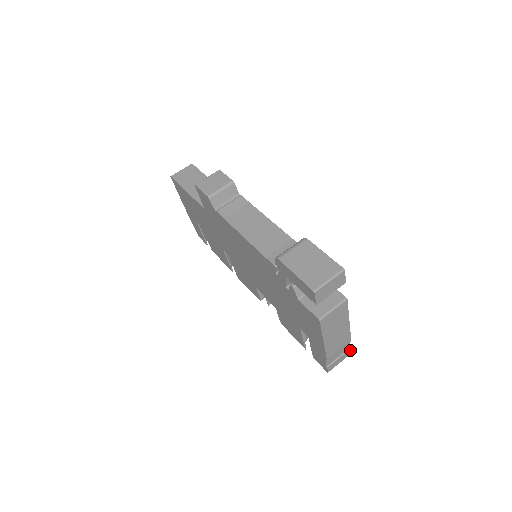
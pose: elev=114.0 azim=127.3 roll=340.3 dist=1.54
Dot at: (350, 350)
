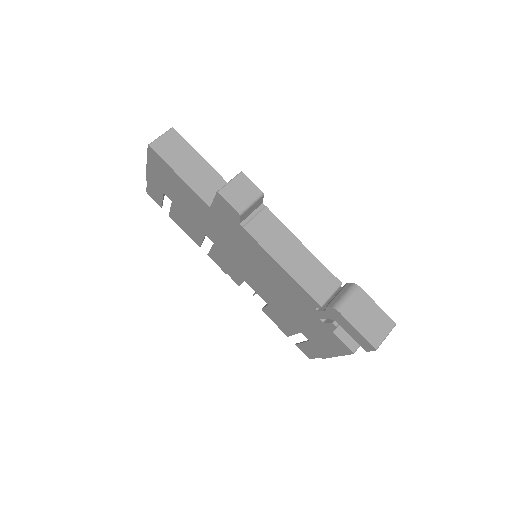
Dot at: occluded
